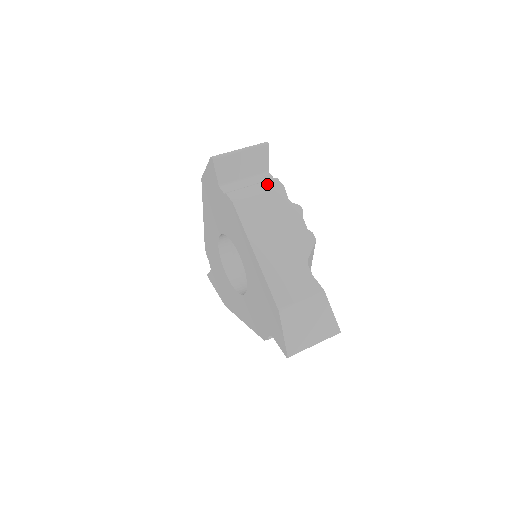
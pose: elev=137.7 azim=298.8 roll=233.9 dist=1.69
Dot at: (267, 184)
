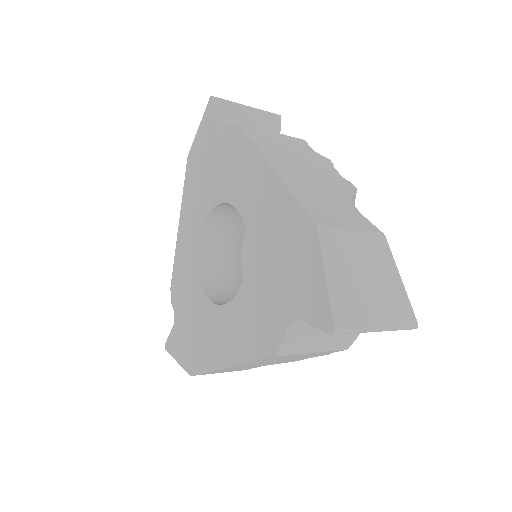
Dot at: occluded
